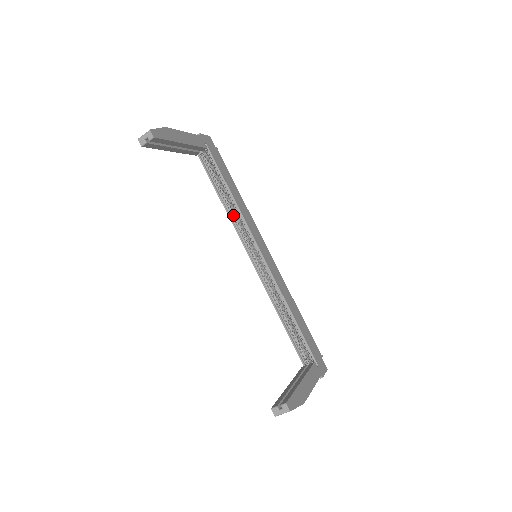
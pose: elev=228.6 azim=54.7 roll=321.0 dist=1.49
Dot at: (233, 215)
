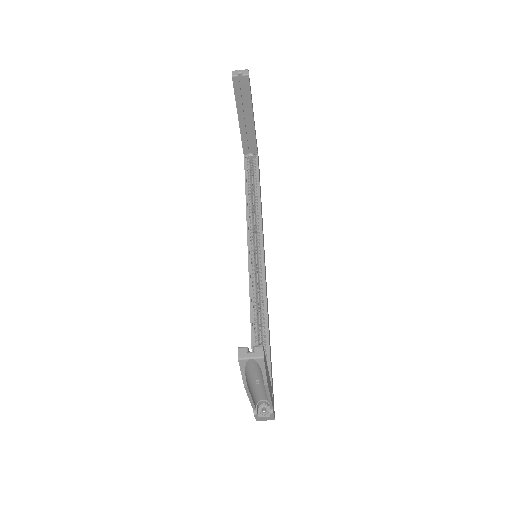
Dot at: (250, 216)
